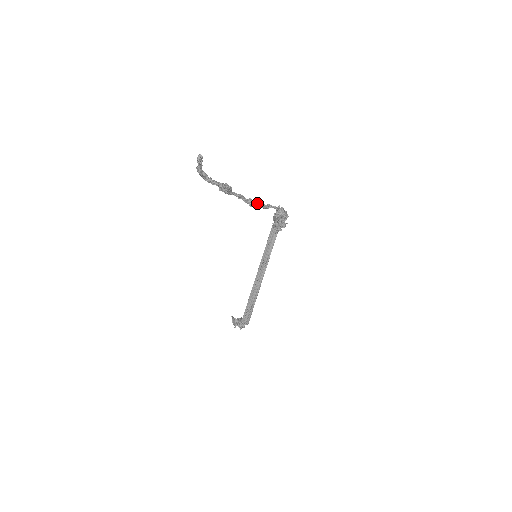
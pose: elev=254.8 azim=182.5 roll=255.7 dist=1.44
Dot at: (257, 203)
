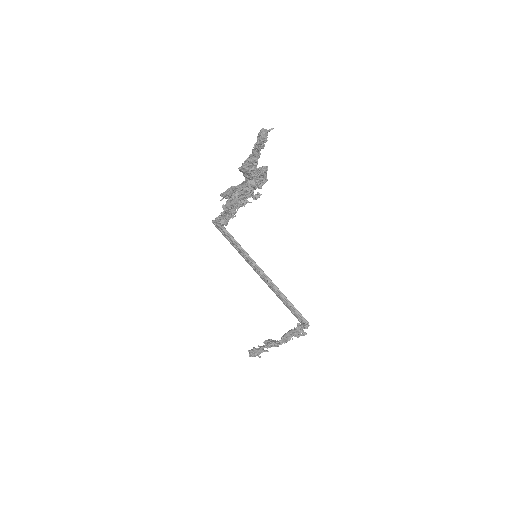
Dot at: occluded
